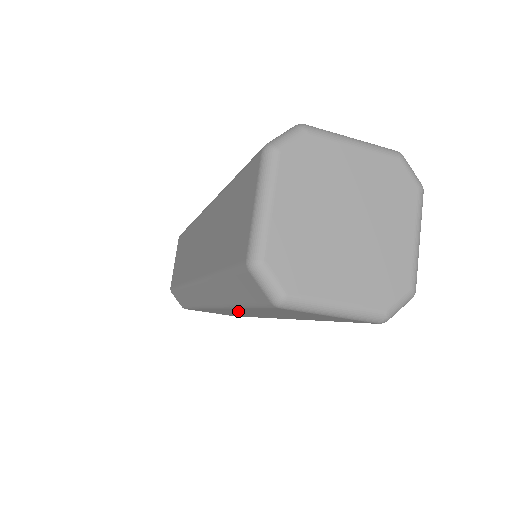
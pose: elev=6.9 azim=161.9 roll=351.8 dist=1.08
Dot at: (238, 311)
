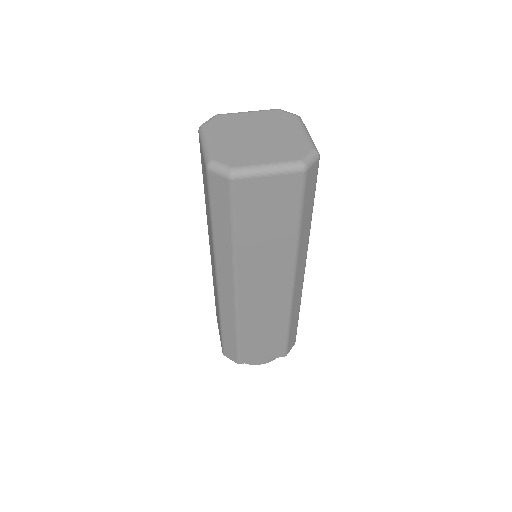
Dot at: (251, 277)
